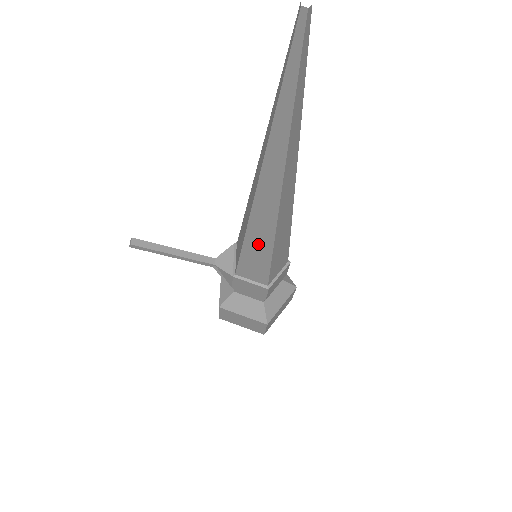
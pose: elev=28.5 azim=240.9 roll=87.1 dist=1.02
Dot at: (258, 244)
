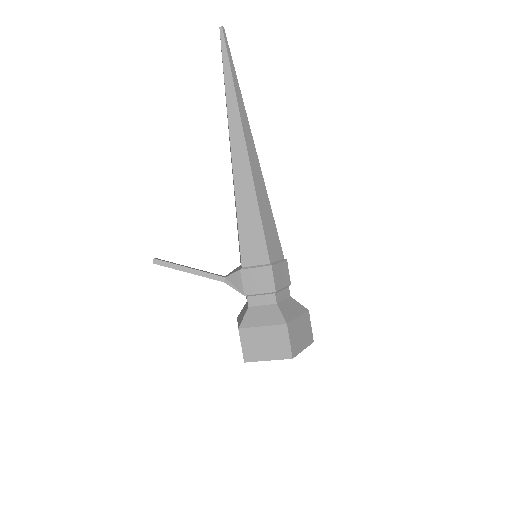
Dot at: (247, 207)
